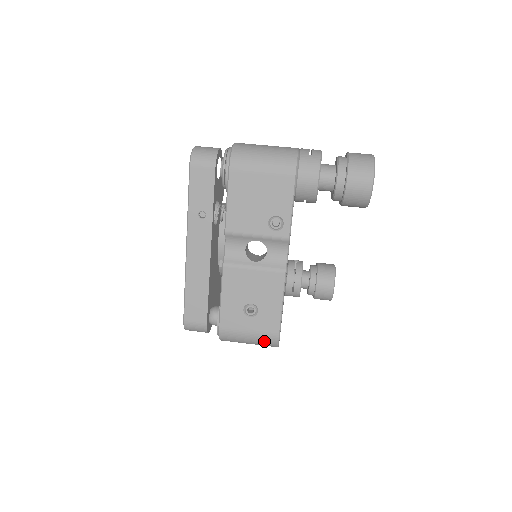
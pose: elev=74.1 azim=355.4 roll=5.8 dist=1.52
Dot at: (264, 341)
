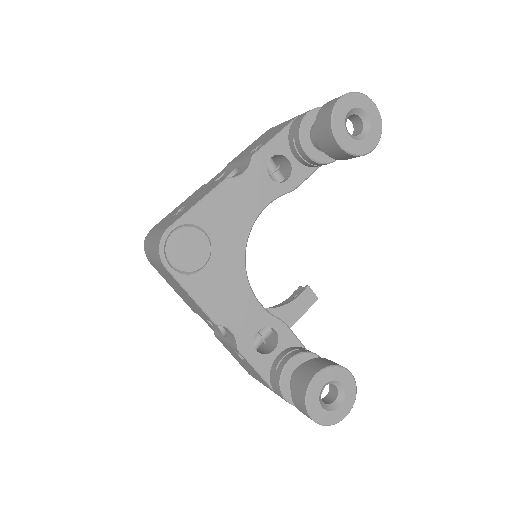
Dot at: (157, 239)
